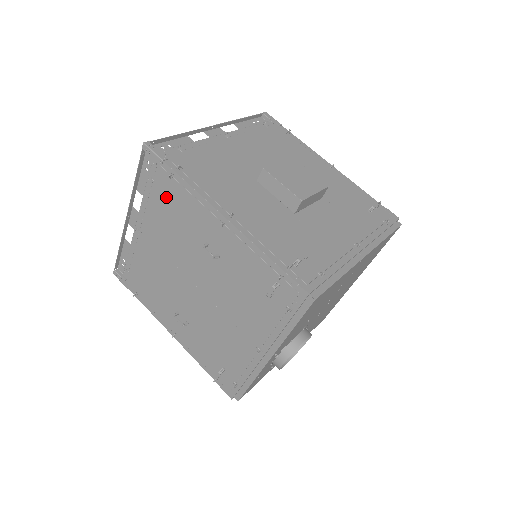
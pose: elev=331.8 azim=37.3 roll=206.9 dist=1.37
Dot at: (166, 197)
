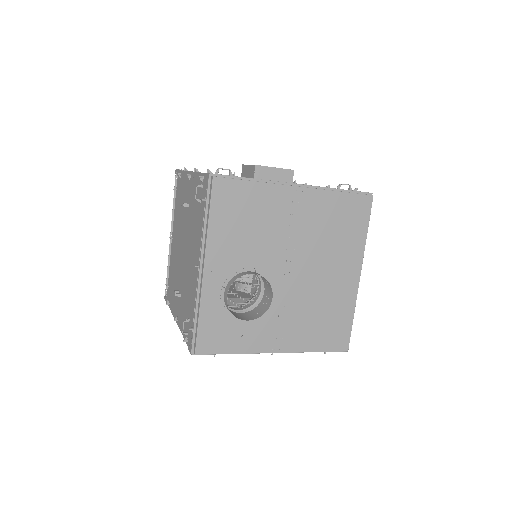
Dot at: (179, 194)
